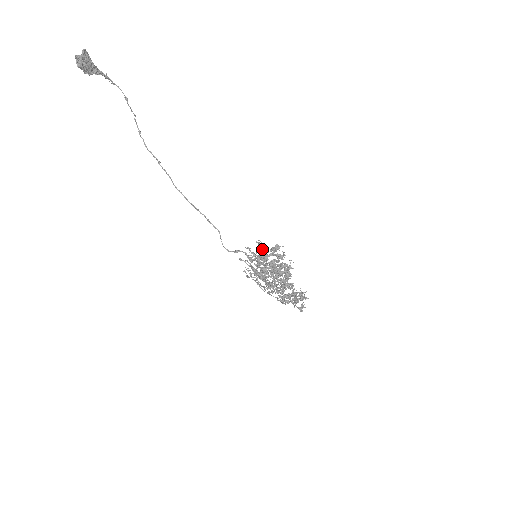
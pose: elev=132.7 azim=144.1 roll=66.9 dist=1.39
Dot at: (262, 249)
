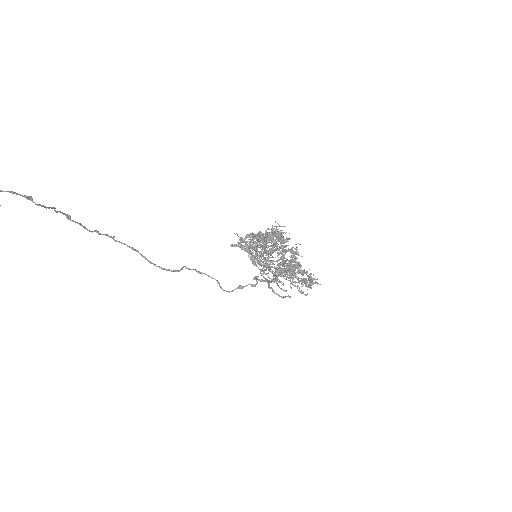
Dot at: (261, 240)
